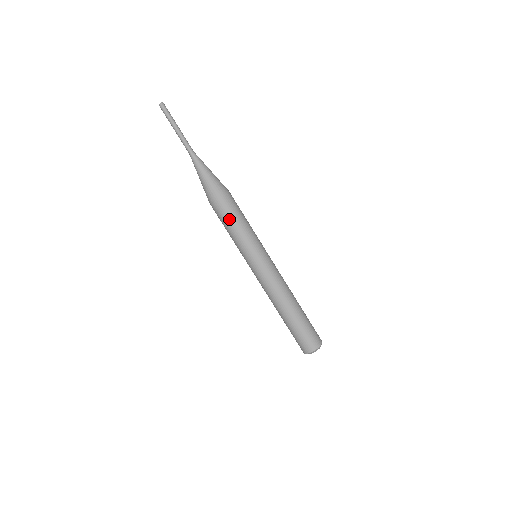
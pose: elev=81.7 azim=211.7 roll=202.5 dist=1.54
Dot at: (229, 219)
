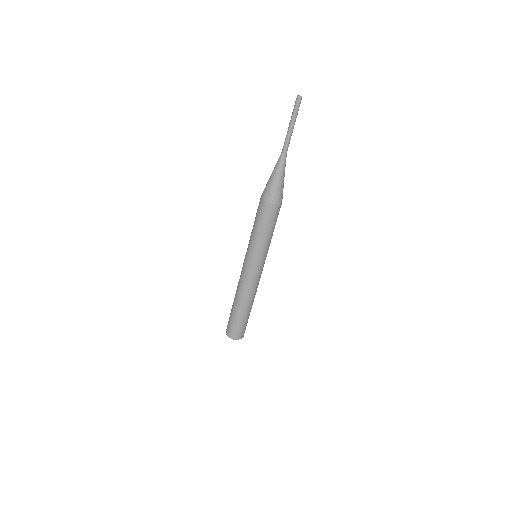
Dot at: (258, 220)
